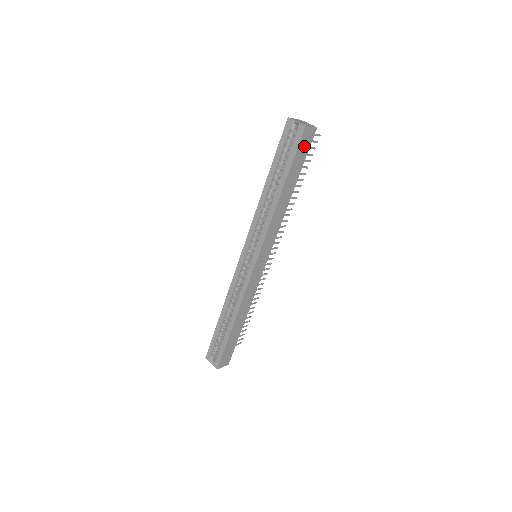
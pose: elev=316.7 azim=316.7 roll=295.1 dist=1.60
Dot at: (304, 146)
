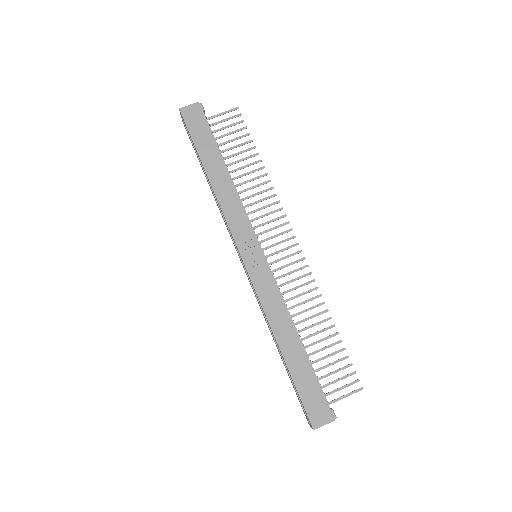
Dot at: (197, 123)
